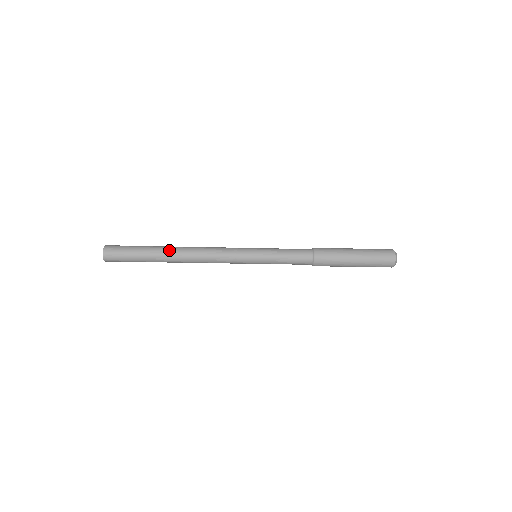
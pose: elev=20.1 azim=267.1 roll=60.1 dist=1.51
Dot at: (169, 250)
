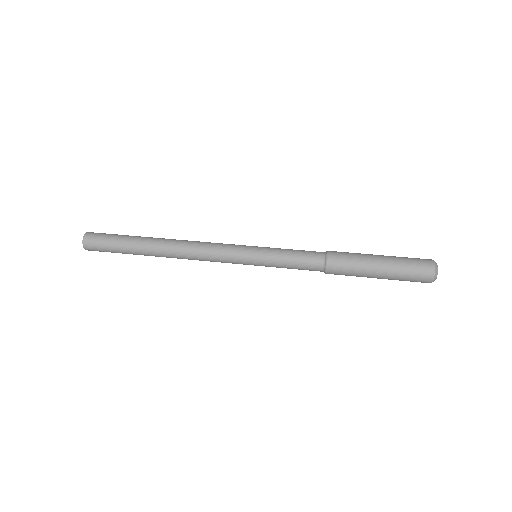
Dot at: (153, 251)
